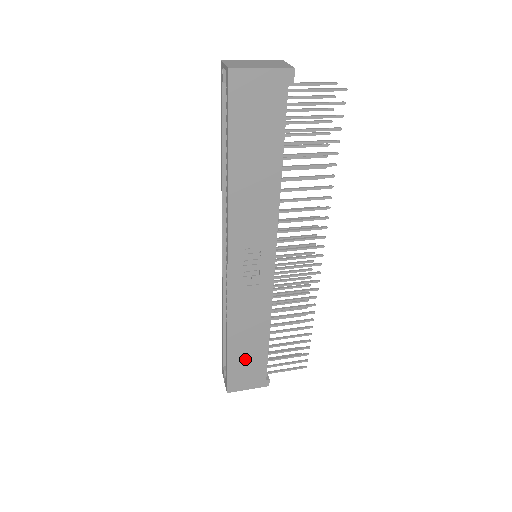
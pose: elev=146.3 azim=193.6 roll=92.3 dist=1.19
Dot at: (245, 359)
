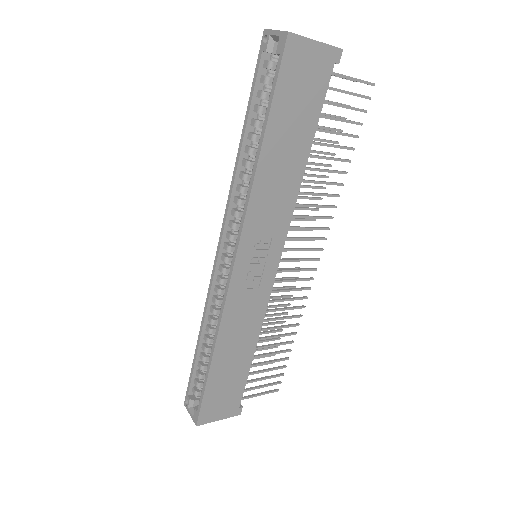
Dot at: (225, 381)
